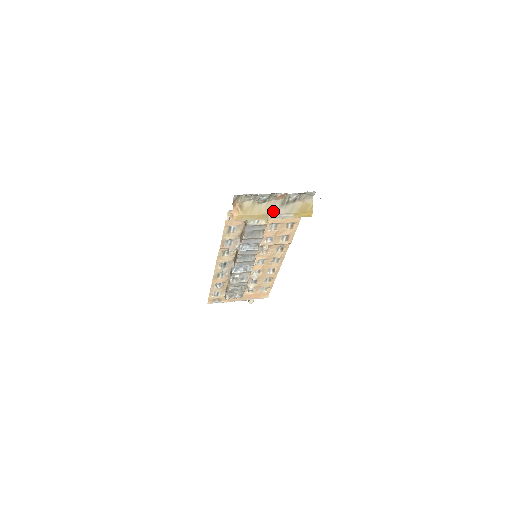
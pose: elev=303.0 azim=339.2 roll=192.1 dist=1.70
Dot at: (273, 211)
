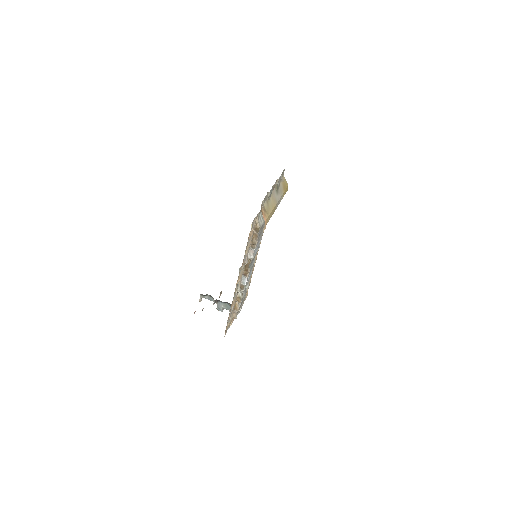
Dot at: (276, 200)
